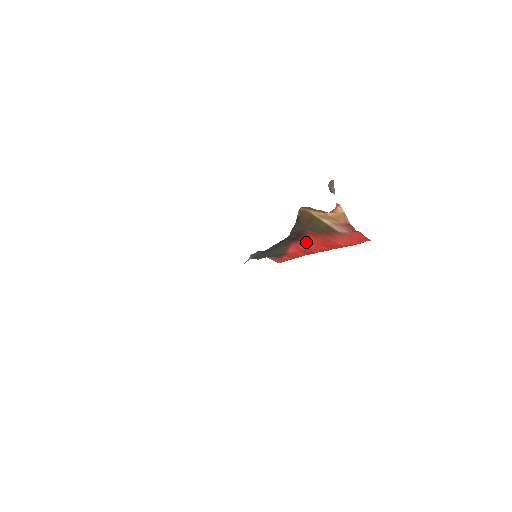
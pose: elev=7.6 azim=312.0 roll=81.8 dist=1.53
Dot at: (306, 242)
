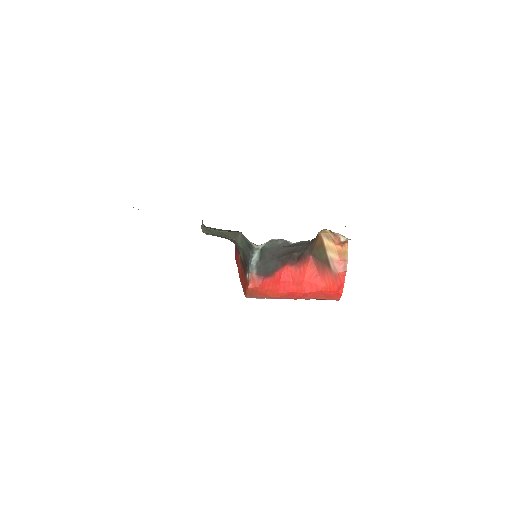
Dot at: (297, 271)
